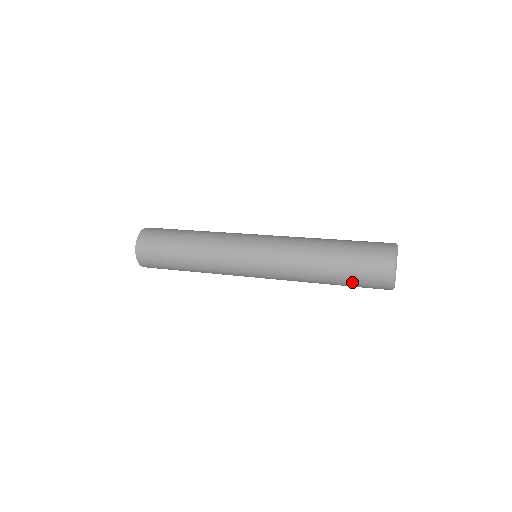
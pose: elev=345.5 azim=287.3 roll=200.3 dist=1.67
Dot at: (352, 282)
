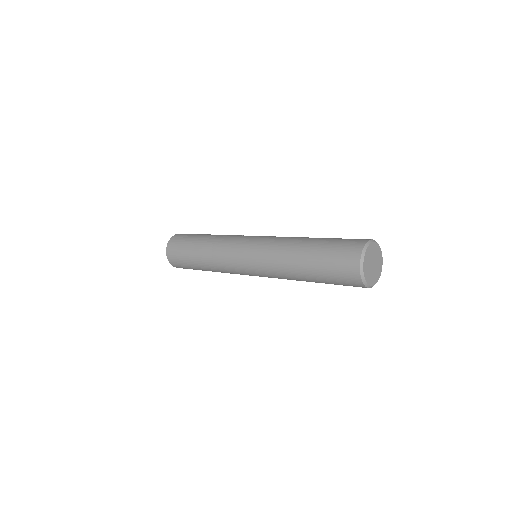
Dot at: (328, 281)
